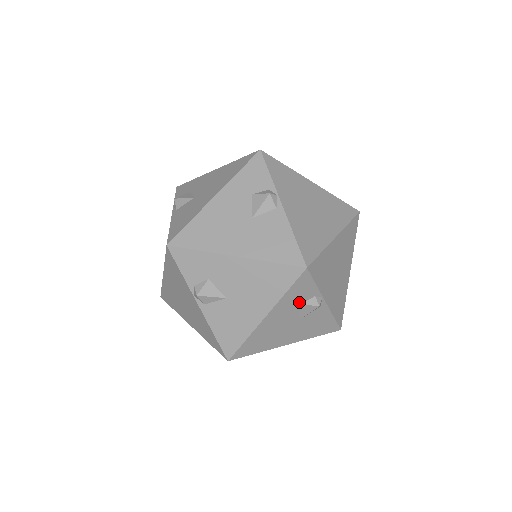
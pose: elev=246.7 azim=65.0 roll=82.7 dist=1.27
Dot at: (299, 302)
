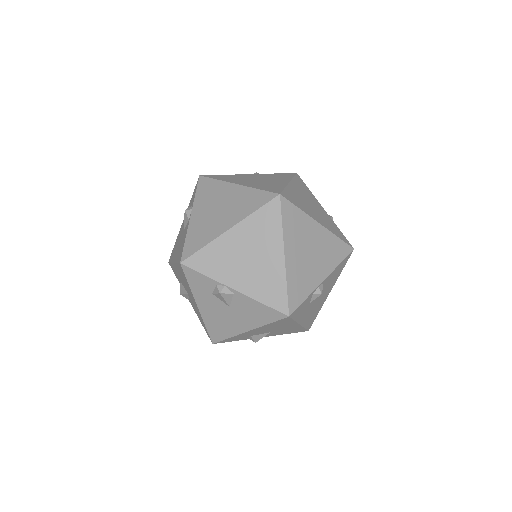
Dot at: (210, 292)
